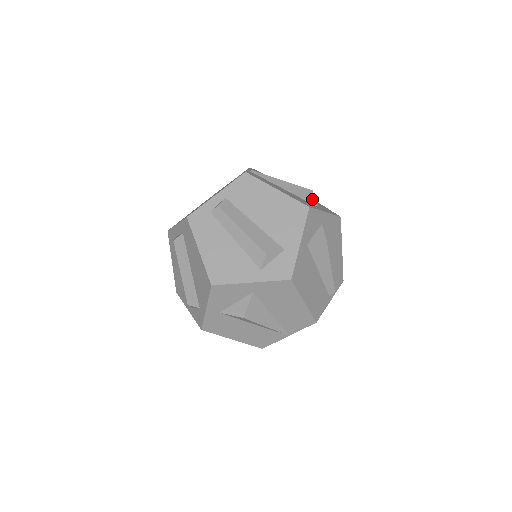
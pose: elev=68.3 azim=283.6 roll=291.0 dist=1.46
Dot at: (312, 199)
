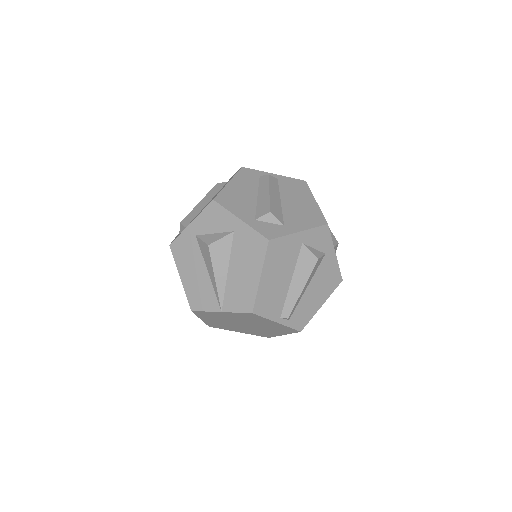
Dot at: (333, 244)
